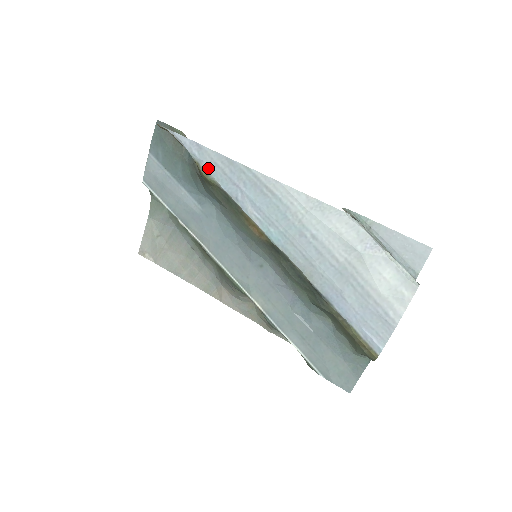
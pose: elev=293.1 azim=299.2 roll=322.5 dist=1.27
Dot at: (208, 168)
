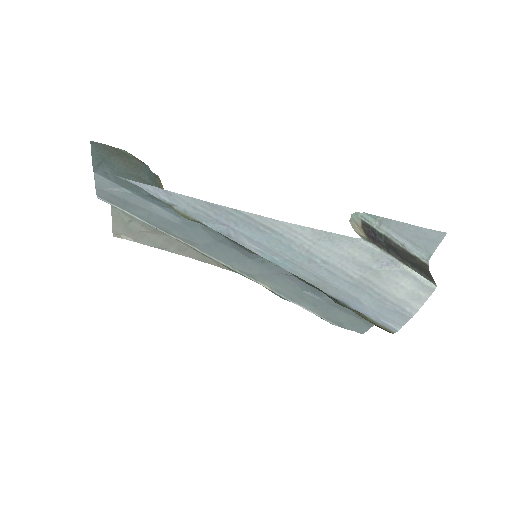
Dot at: (186, 211)
